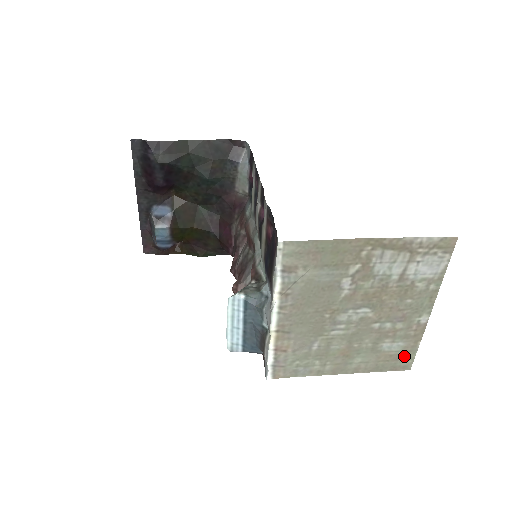
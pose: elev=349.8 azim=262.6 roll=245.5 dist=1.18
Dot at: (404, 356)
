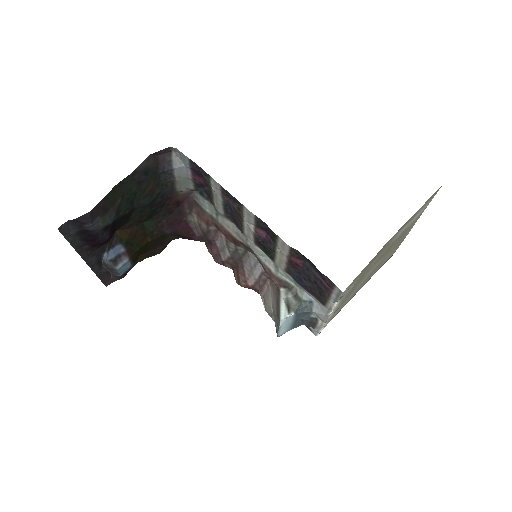
Dot at: occluded
